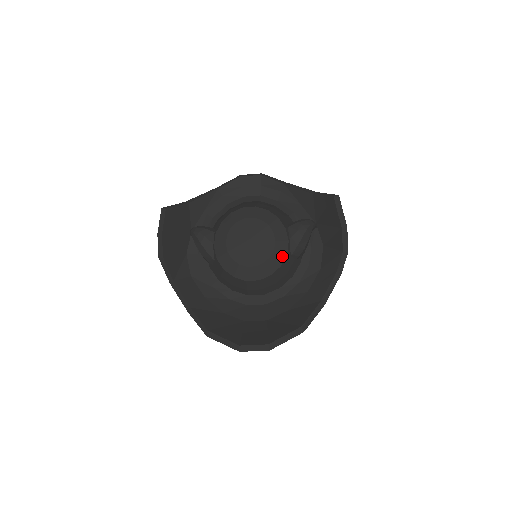
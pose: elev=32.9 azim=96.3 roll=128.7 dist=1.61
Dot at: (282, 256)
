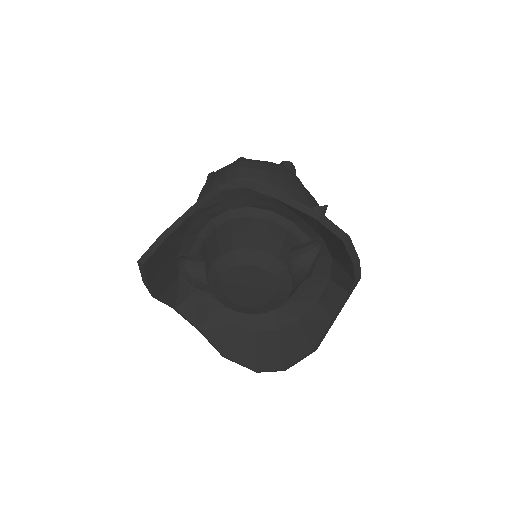
Dot at: (286, 293)
